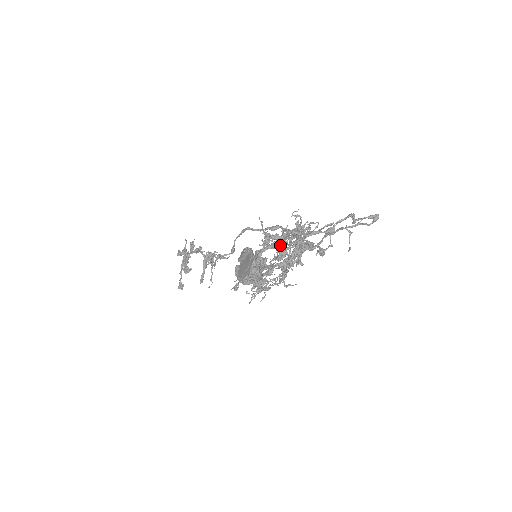
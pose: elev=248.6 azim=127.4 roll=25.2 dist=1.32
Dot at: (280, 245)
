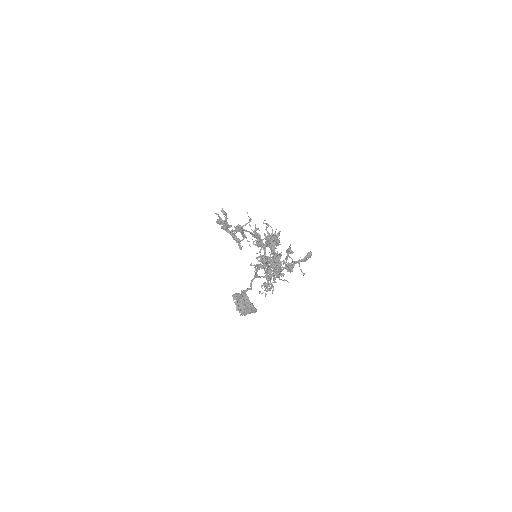
Dot at: occluded
